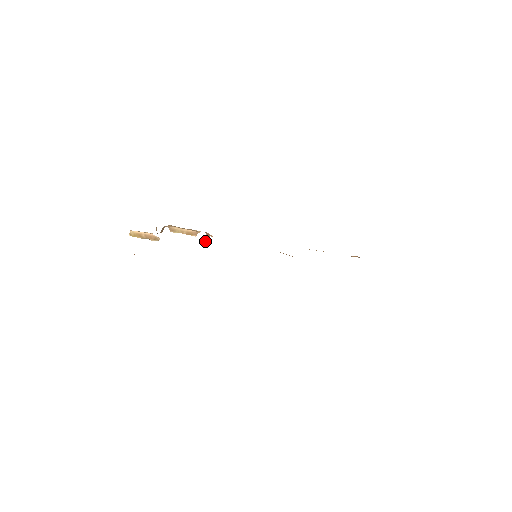
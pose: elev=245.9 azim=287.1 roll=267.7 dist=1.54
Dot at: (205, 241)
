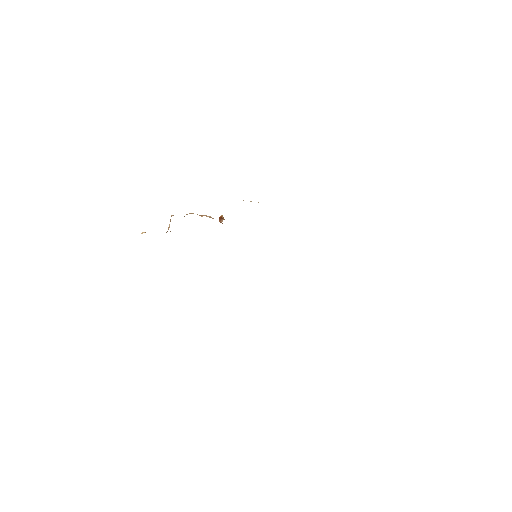
Dot at: occluded
